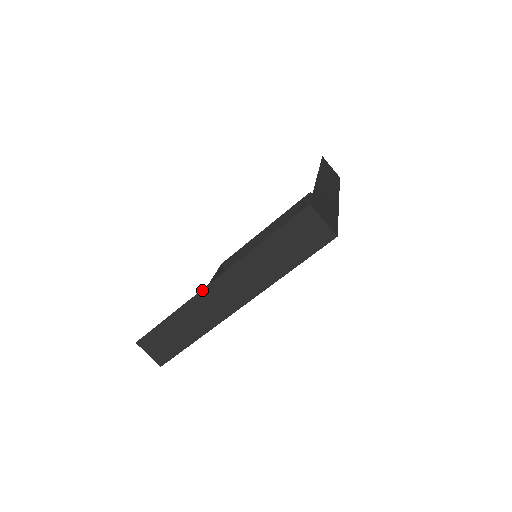
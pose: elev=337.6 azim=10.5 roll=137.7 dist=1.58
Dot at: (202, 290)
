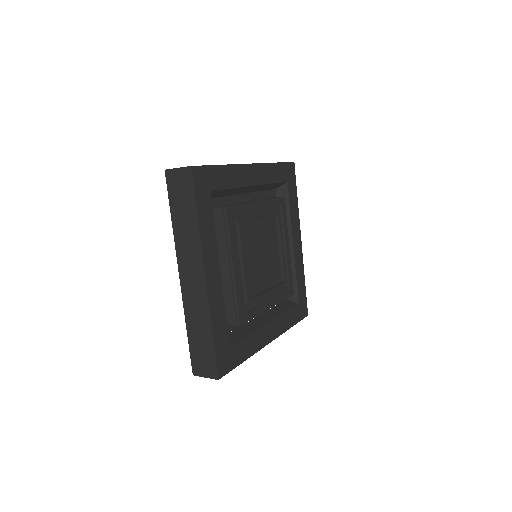
Dot at: (181, 290)
